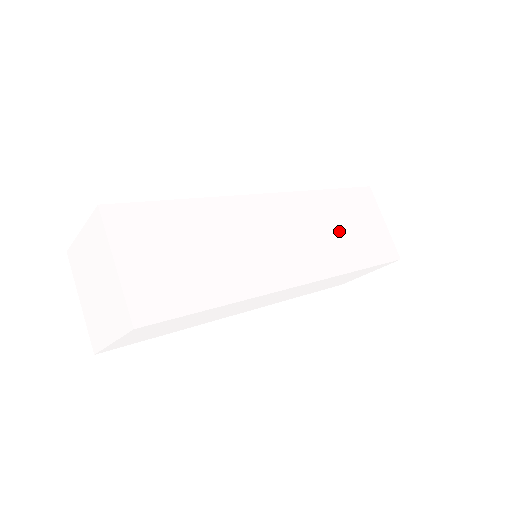
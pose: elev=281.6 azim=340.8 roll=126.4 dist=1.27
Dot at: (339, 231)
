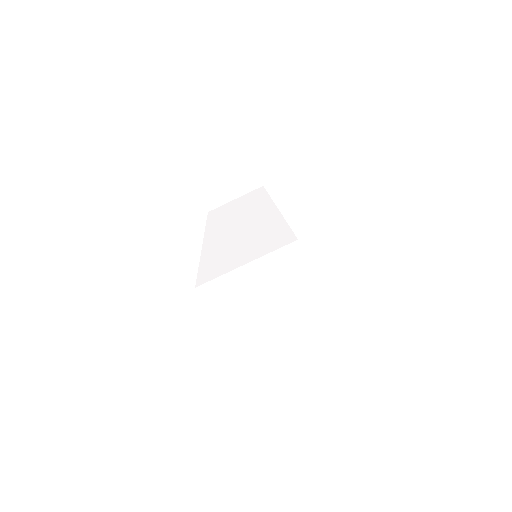
Dot at: occluded
